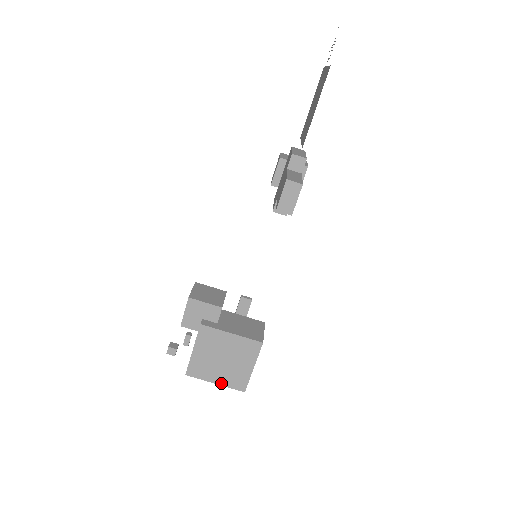
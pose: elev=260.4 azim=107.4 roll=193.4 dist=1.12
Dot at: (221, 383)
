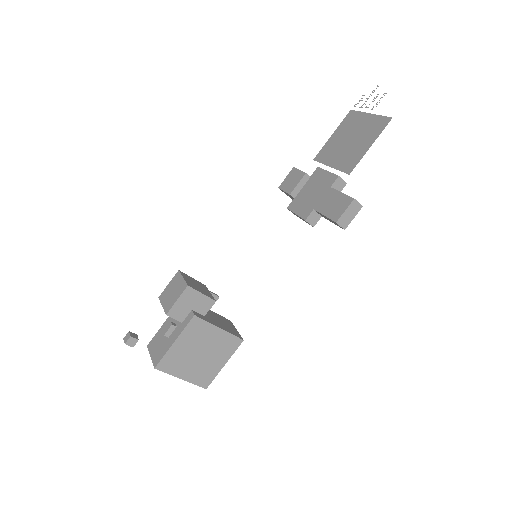
Dot at: (187, 379)
